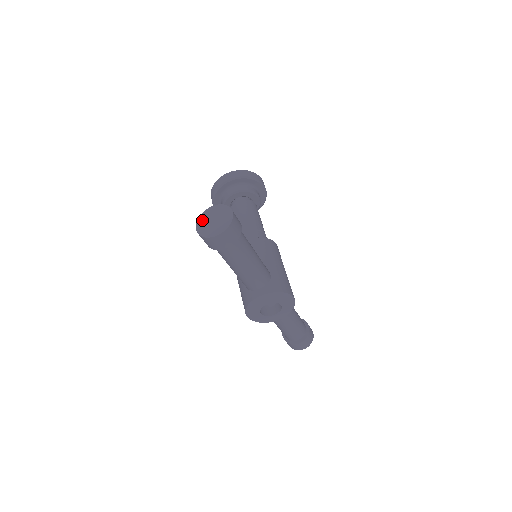
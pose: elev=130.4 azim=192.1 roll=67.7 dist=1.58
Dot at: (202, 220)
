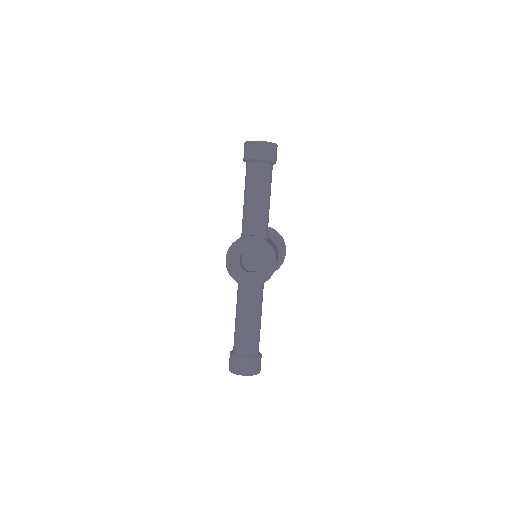
Dot at: occluded
